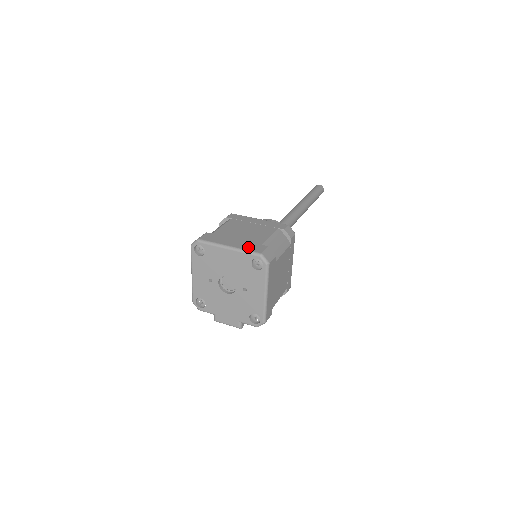
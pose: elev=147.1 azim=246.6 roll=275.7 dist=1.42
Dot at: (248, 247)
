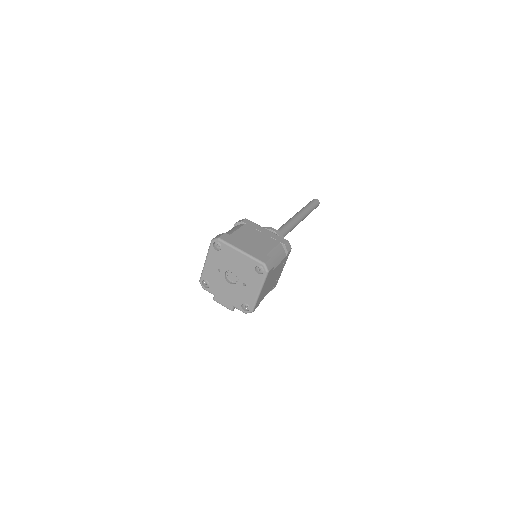
Dot at: (256, 255)
